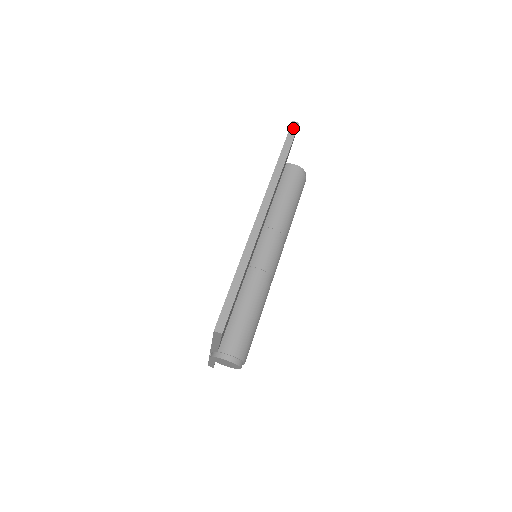
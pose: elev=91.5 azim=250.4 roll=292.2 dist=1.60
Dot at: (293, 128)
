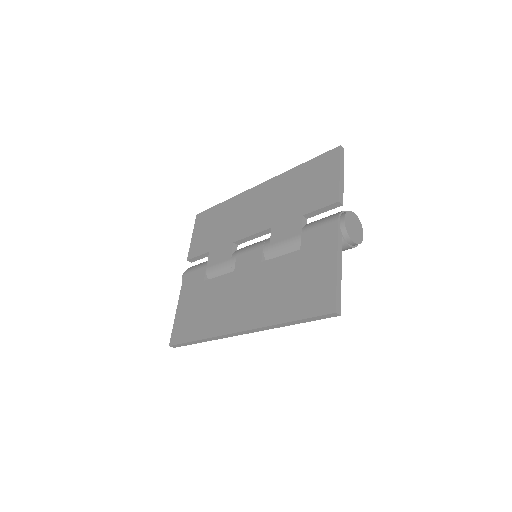
Dot at: (329, 316)
